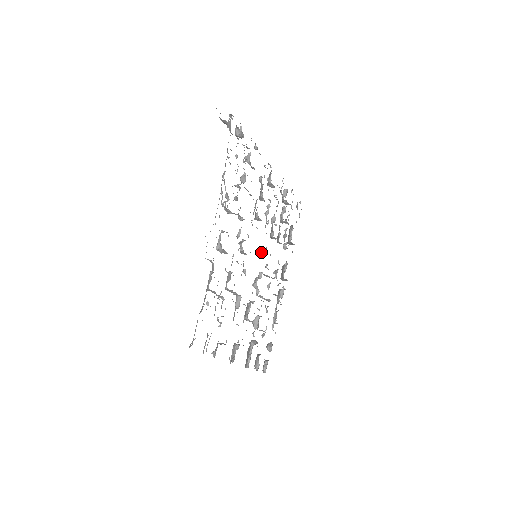
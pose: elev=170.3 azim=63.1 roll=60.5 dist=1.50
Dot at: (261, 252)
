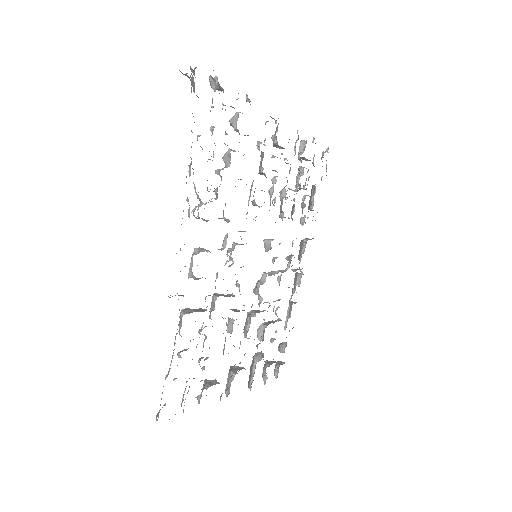
Dot at: (264, 246)
